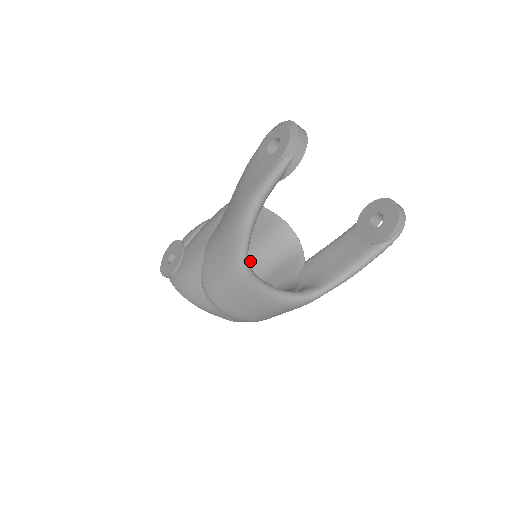
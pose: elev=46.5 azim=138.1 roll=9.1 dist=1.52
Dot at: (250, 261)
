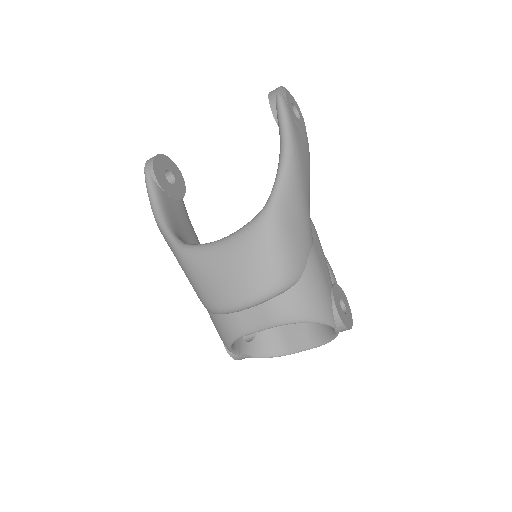
Dot at: occluded
